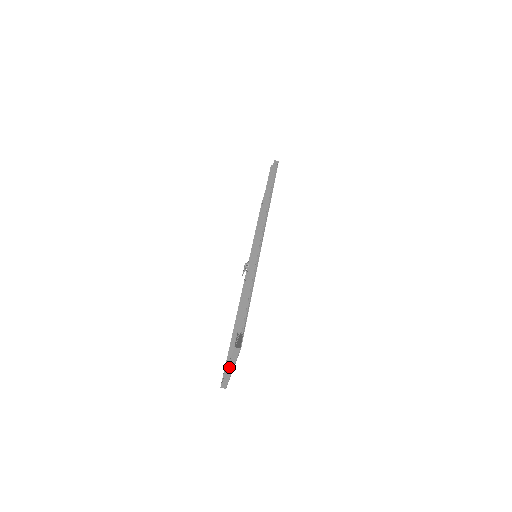
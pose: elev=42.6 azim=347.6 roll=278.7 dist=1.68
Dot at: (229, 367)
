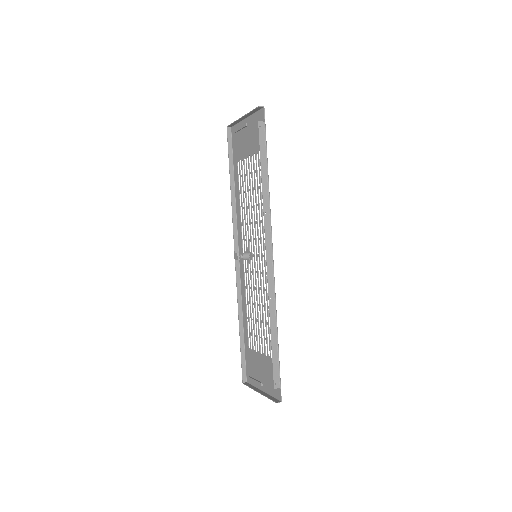
Dot at: (261, 393)
